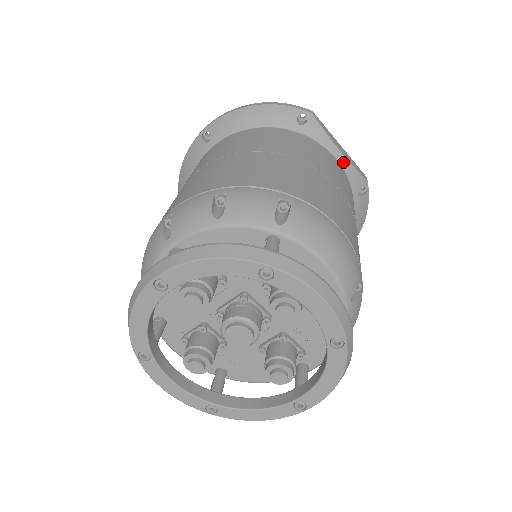
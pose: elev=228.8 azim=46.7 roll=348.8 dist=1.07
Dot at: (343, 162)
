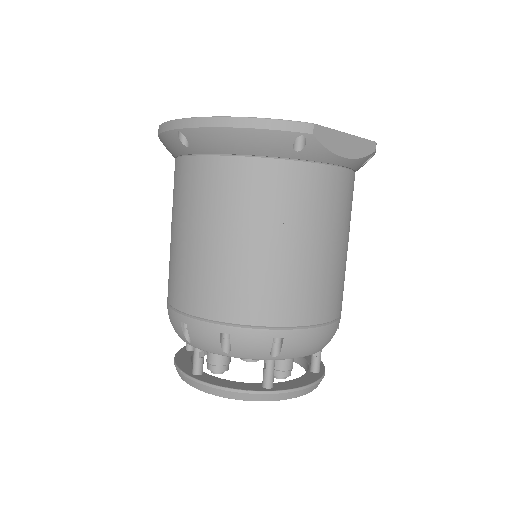
Dot at: (346, 163)
